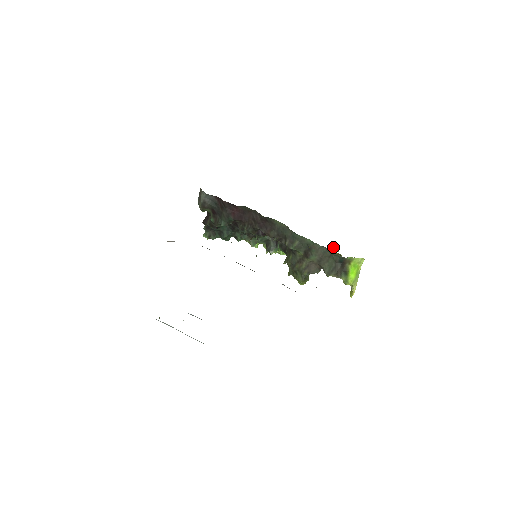
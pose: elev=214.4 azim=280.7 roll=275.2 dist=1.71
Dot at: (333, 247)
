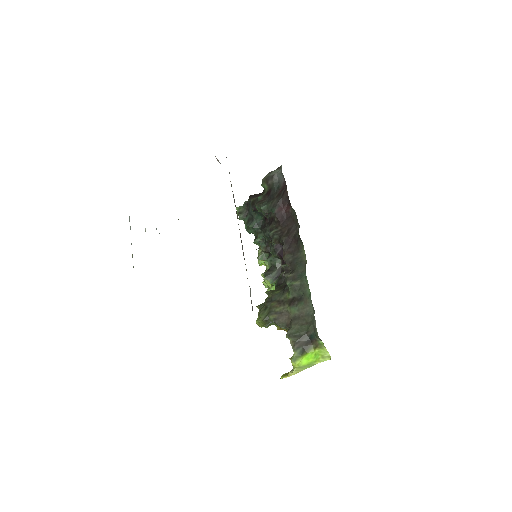
Dot at: occluded
